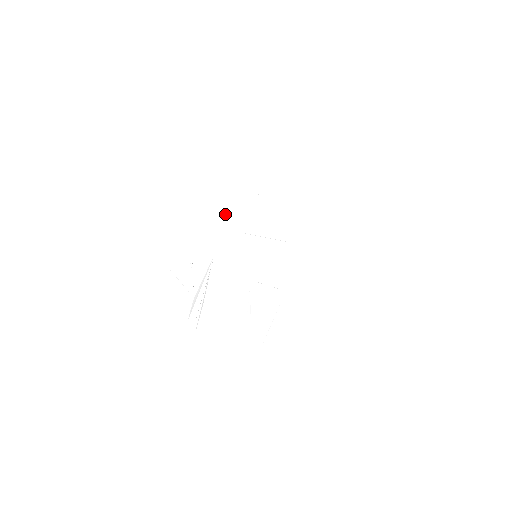
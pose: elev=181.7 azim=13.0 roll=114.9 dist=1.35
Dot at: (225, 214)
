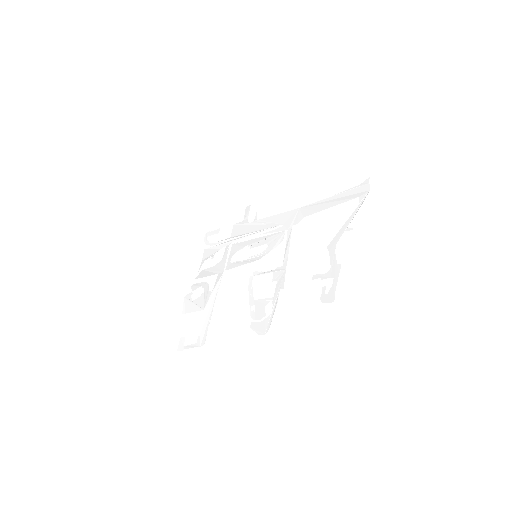
Dot at: occluded
